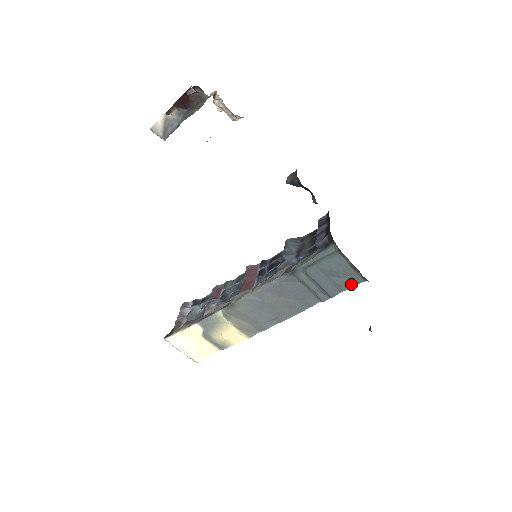
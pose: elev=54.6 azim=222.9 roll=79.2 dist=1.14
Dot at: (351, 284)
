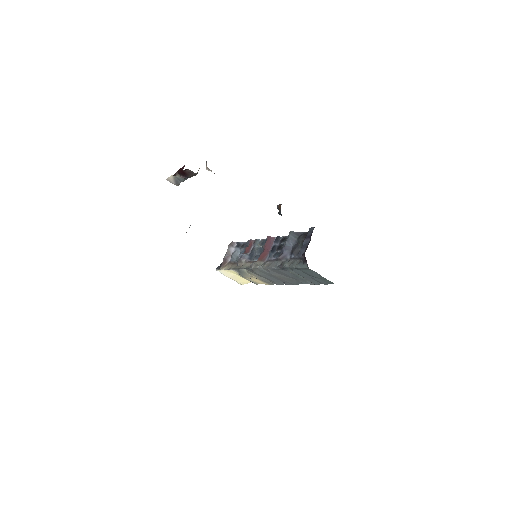
Dot at: (327, 283)
